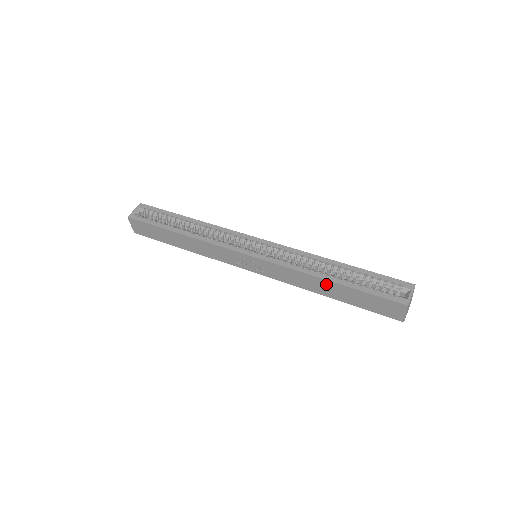
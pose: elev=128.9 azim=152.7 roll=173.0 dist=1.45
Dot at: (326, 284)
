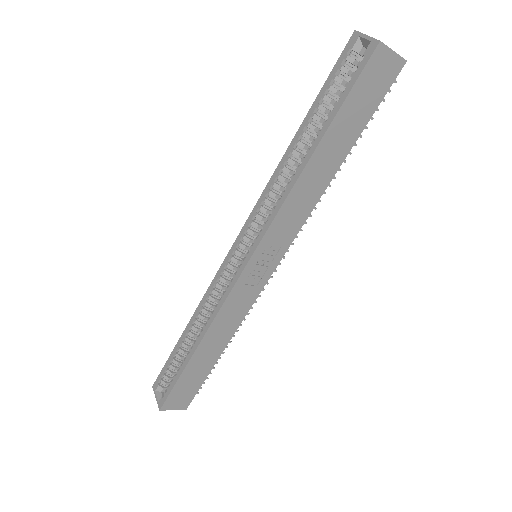
Dot at: (316, 163)
